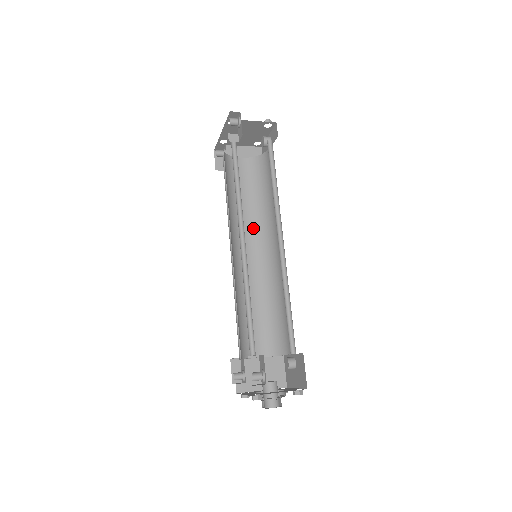
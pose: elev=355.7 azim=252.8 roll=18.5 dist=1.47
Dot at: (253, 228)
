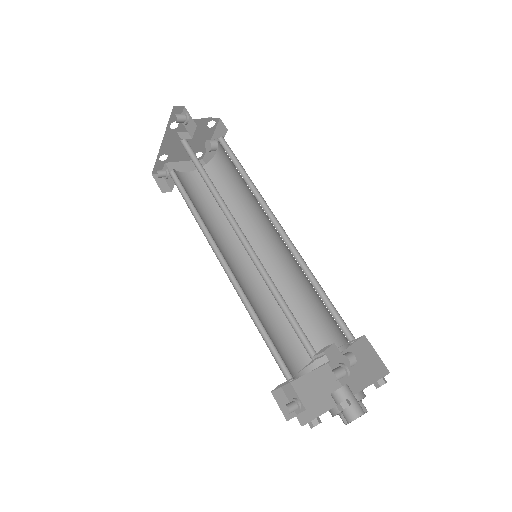
Dot at: (232, 237)
